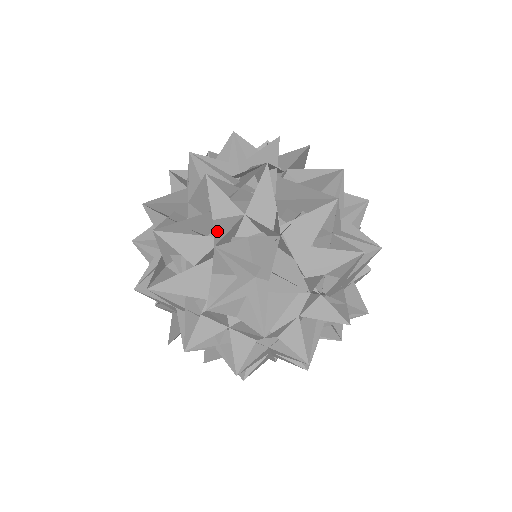
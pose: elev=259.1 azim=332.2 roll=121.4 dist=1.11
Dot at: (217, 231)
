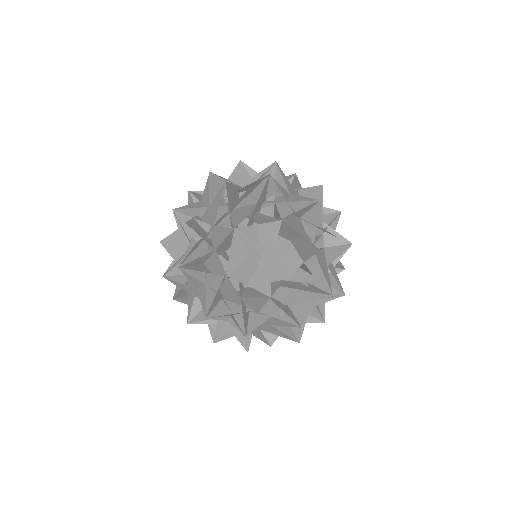
Dot at: (188, 205)
